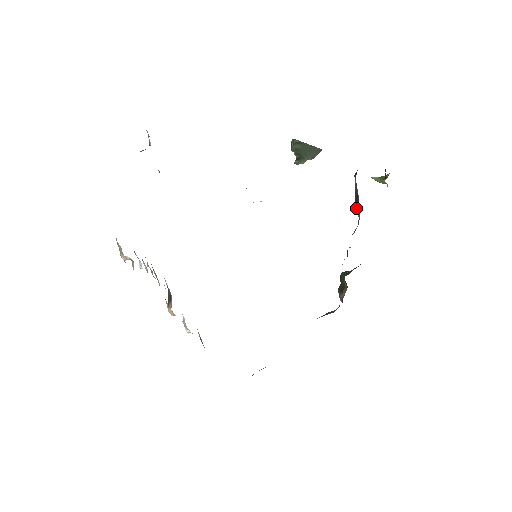
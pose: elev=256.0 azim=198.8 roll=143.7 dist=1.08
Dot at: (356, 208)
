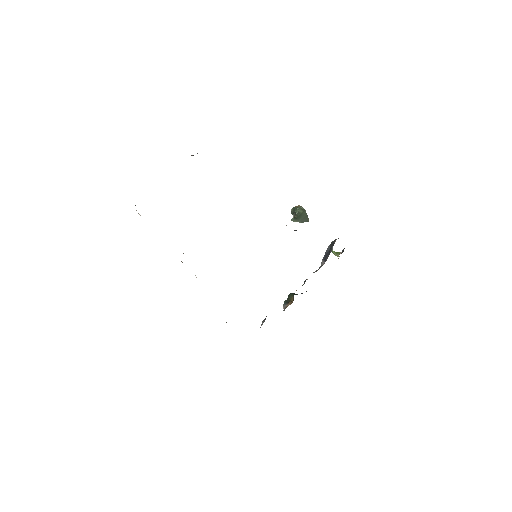
Dot at: (323, 259)
